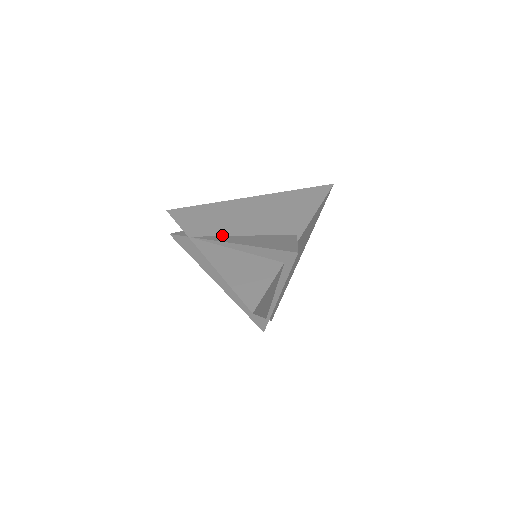
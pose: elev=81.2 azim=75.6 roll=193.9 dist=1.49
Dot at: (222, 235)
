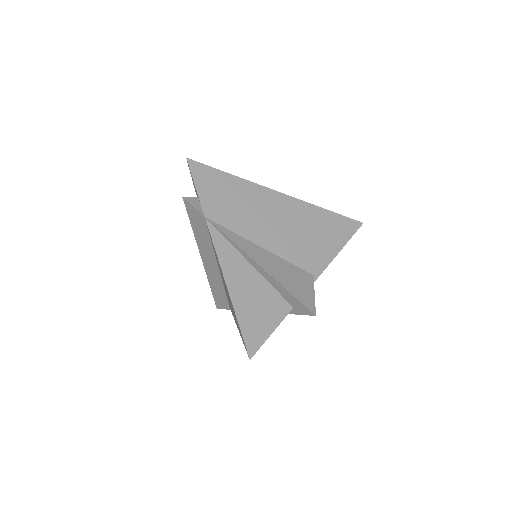
Dot at: (242, 235)
